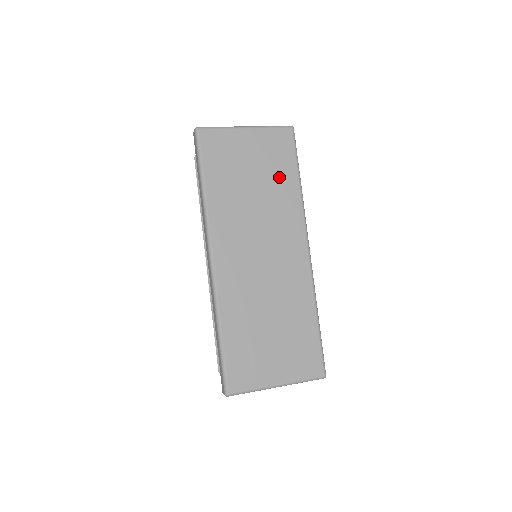
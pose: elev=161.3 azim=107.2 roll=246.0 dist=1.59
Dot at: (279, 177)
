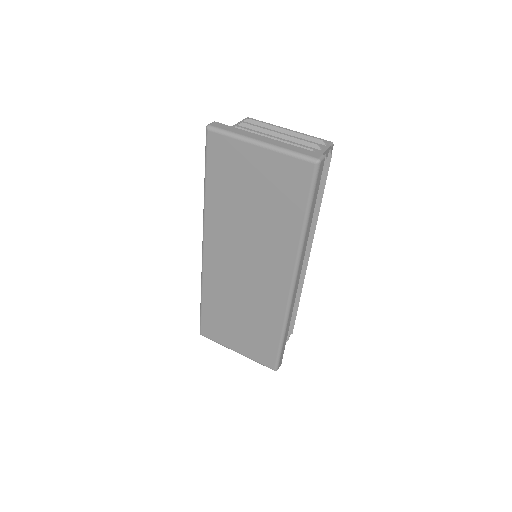
Dot at: (282, 211)
